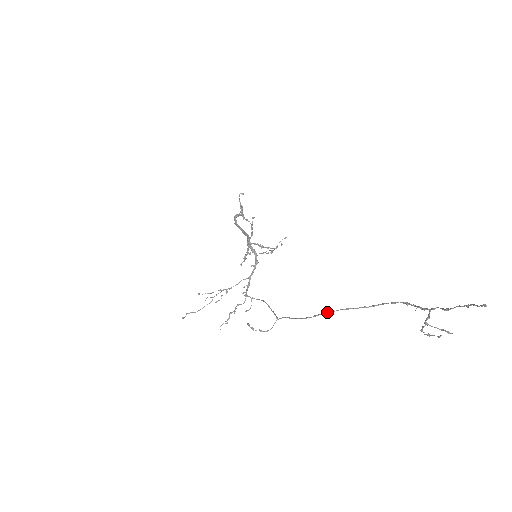
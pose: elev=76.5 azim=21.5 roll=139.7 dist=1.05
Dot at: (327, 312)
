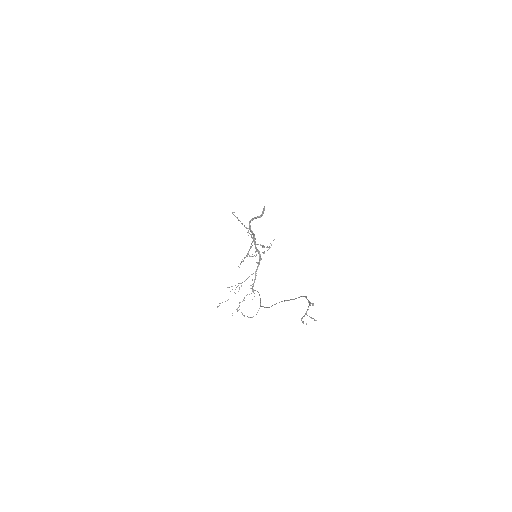
Dot at: (276, 303)
